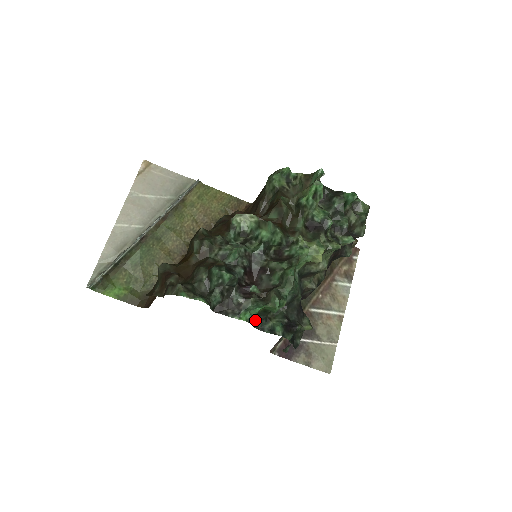
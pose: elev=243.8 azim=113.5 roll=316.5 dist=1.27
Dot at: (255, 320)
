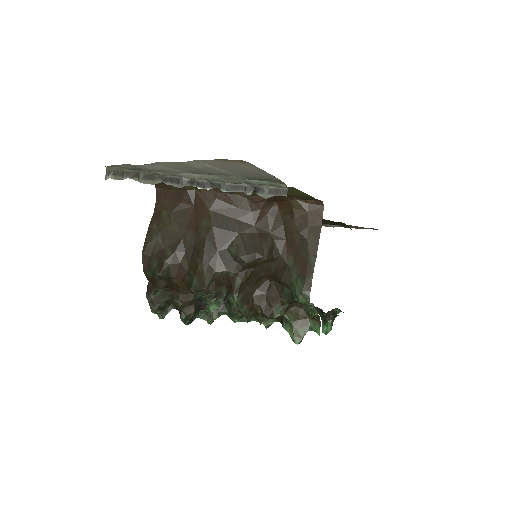
Dot at: occluded
